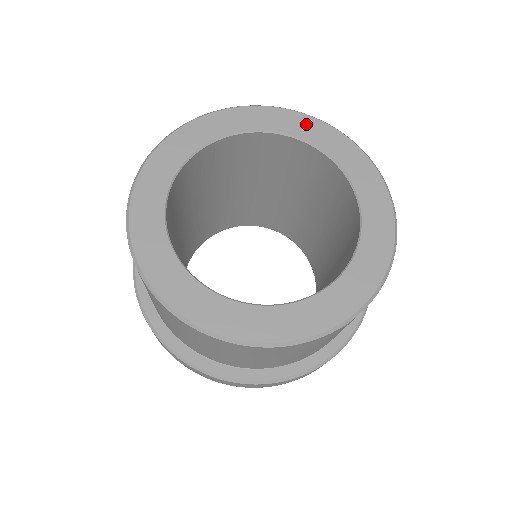
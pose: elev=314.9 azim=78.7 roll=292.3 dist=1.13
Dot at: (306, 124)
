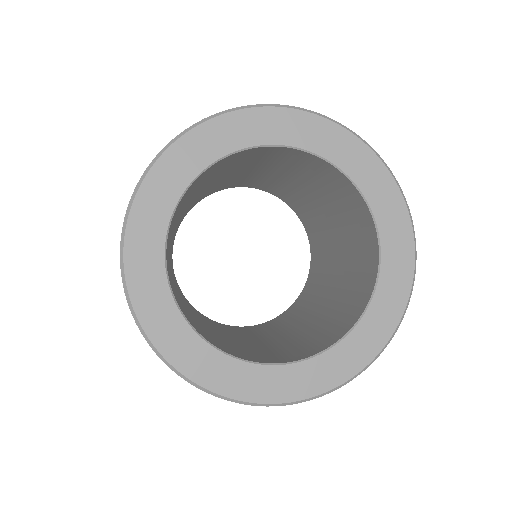
Dot at: (248, 123)
